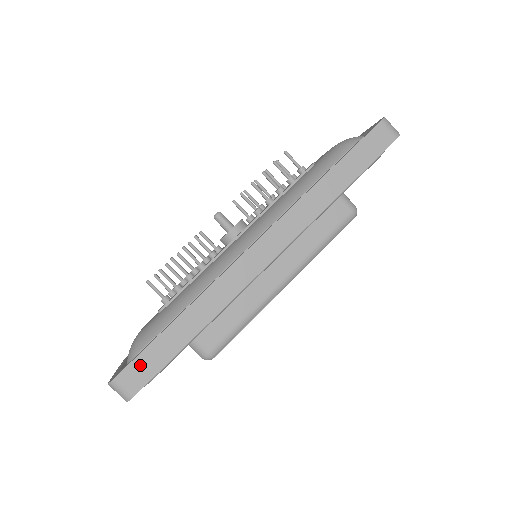
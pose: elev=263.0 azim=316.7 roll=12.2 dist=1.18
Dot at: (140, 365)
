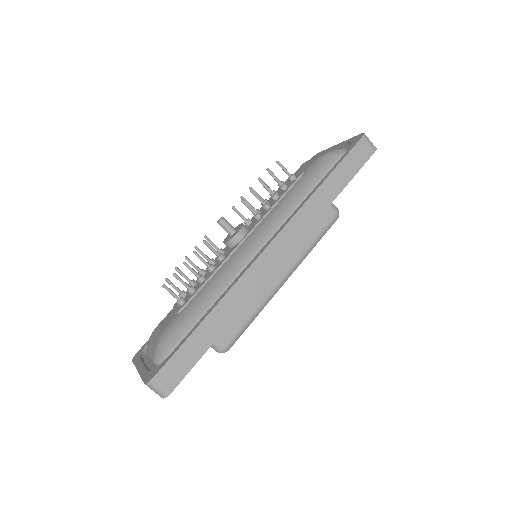
Dot at: (176, 363)
